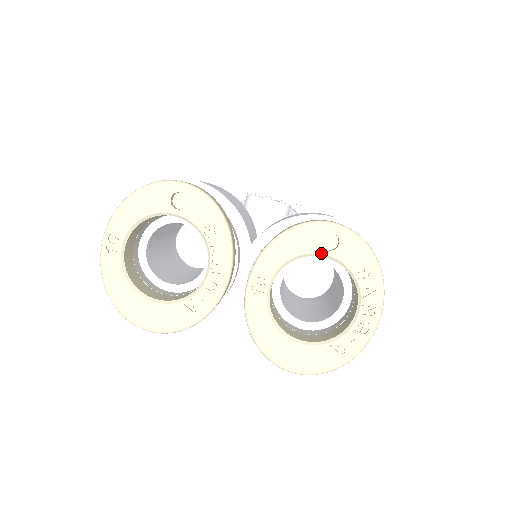
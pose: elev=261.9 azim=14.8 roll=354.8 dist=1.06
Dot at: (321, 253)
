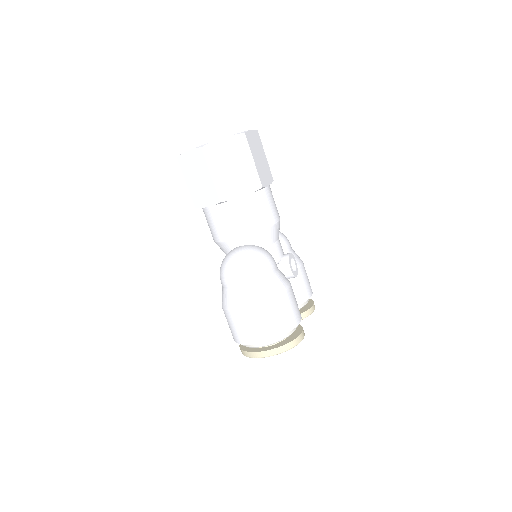
Dot at: occluded
